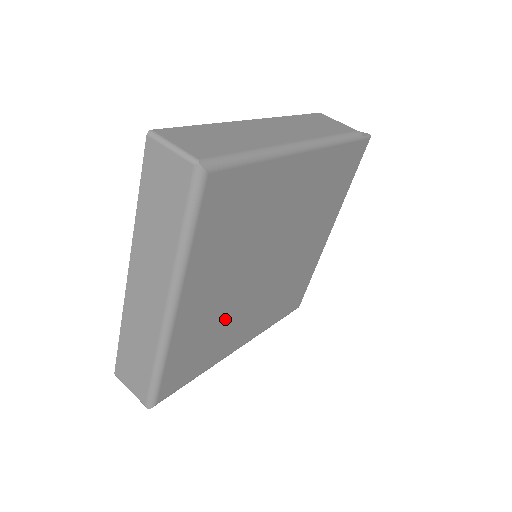
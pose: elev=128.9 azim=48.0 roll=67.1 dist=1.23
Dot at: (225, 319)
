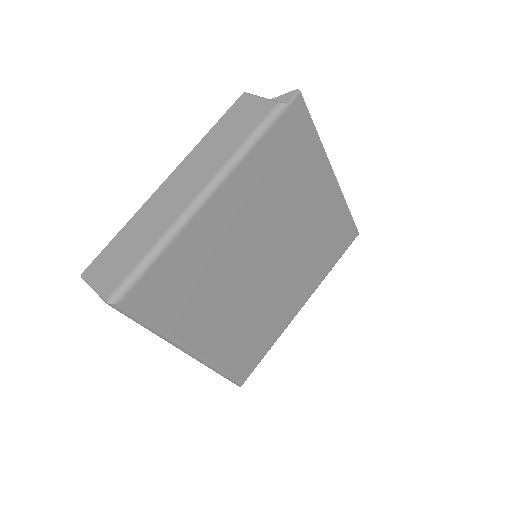
Dot at: (257, 314)
